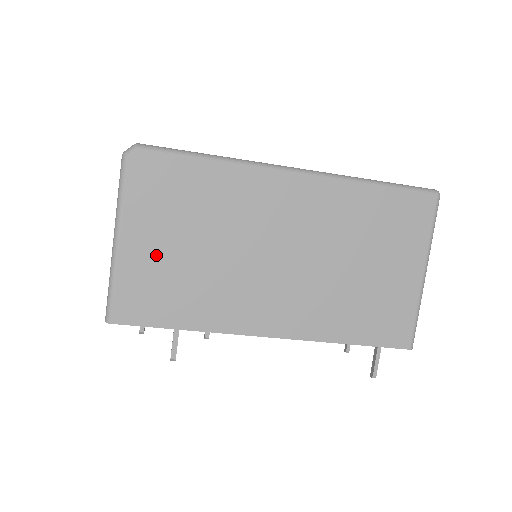
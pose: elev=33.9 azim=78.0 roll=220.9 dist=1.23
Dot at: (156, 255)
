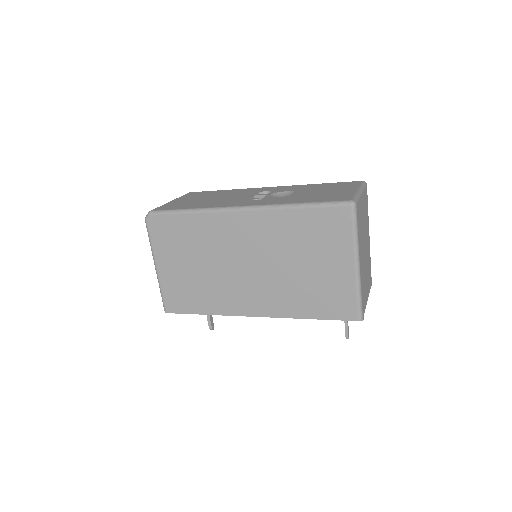
Dot at: (177, 273)
